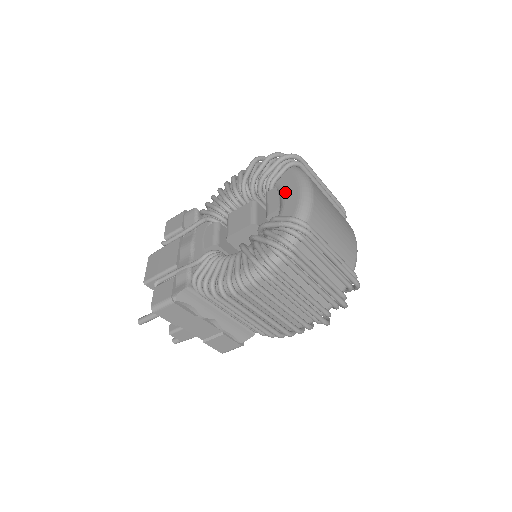
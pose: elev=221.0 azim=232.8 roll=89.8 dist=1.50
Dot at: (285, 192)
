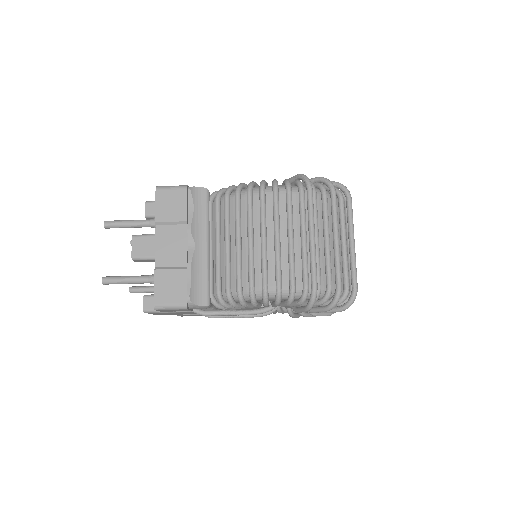
Dot at: occluded
